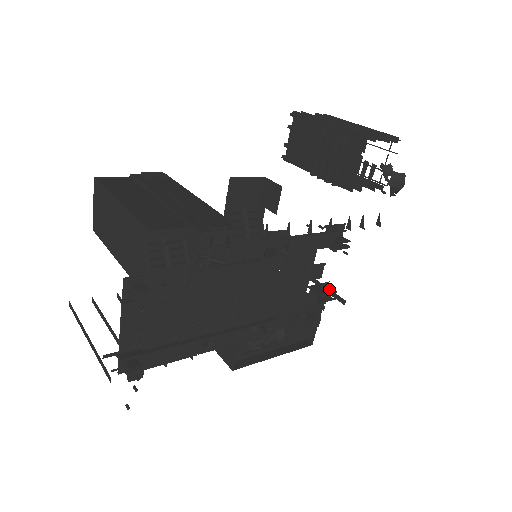
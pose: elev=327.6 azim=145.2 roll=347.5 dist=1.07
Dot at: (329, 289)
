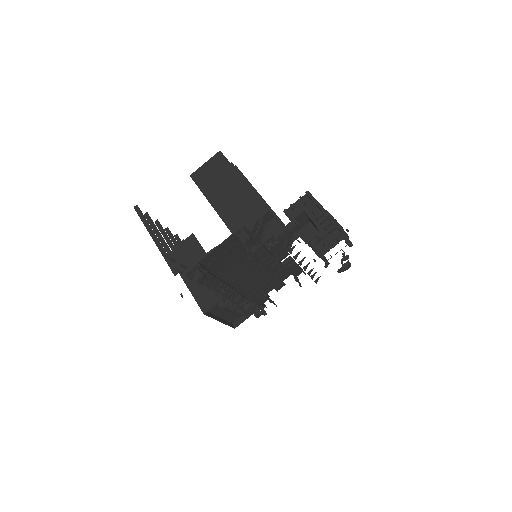
Dot at: occluded
